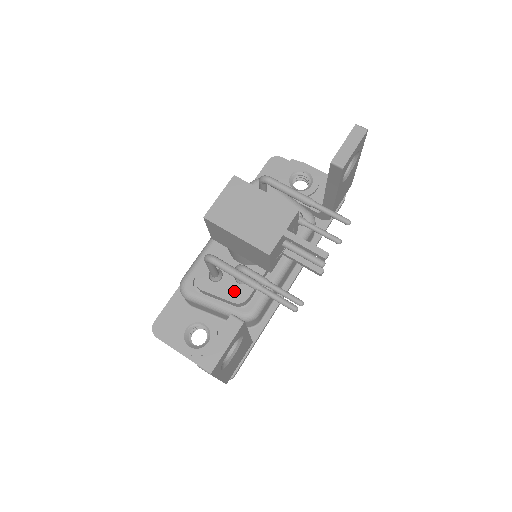
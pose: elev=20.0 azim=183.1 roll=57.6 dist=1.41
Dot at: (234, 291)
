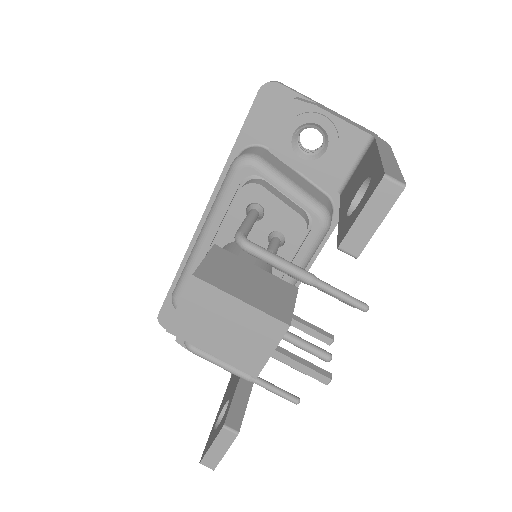
Dot at: occluded
